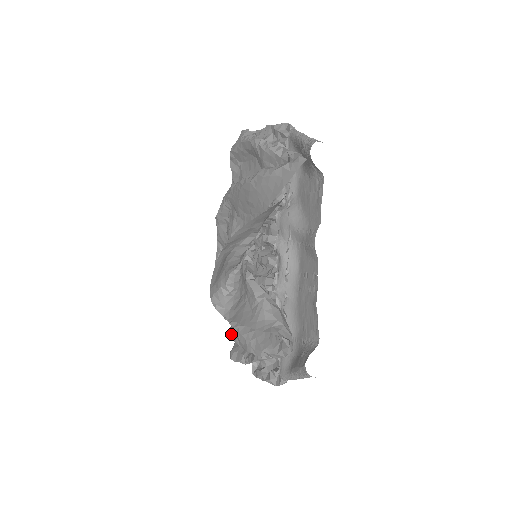
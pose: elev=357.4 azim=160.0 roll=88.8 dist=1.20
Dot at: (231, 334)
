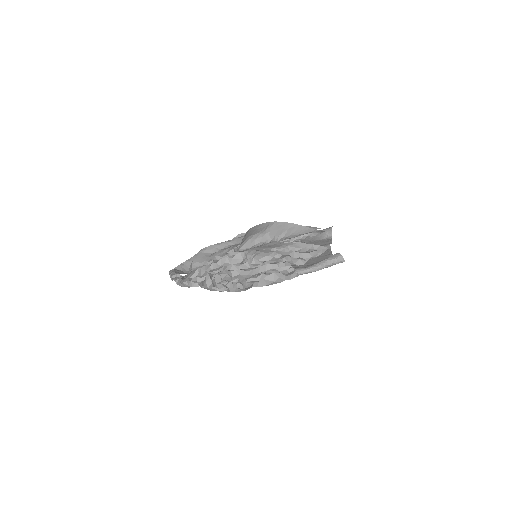
Dot at: occluded
